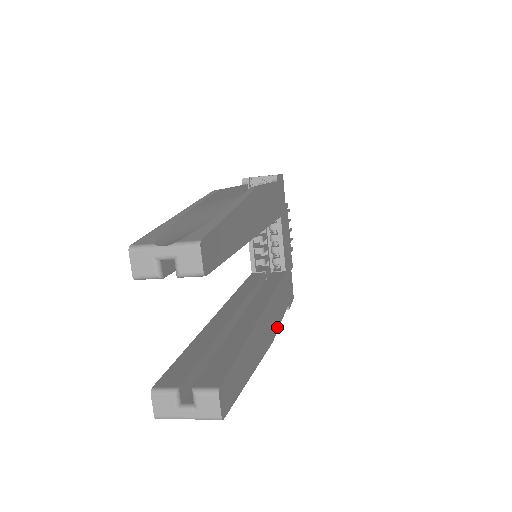
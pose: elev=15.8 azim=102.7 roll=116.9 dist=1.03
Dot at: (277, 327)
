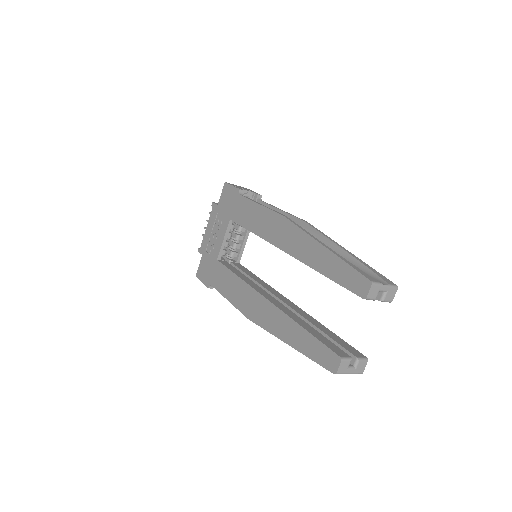
Dot at: occluded
